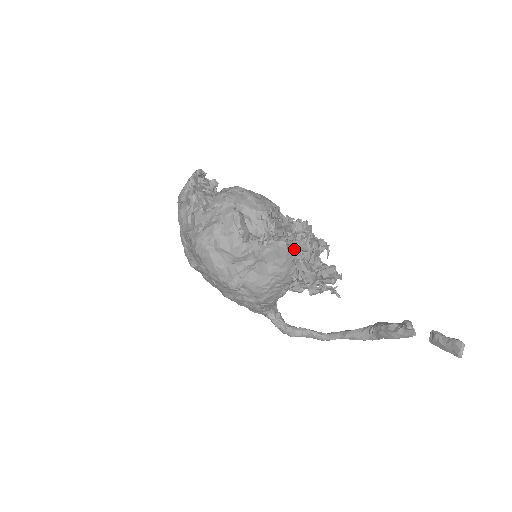
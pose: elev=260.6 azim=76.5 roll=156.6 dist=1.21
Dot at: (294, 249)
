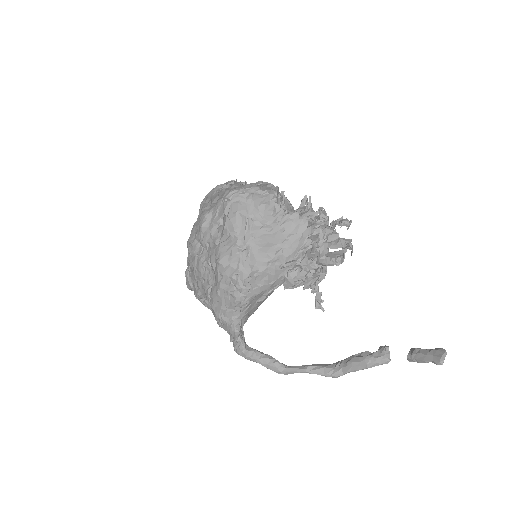
Dot at: (312, 230)
